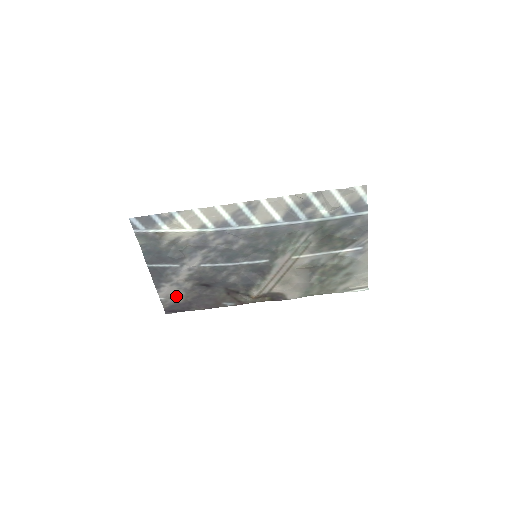
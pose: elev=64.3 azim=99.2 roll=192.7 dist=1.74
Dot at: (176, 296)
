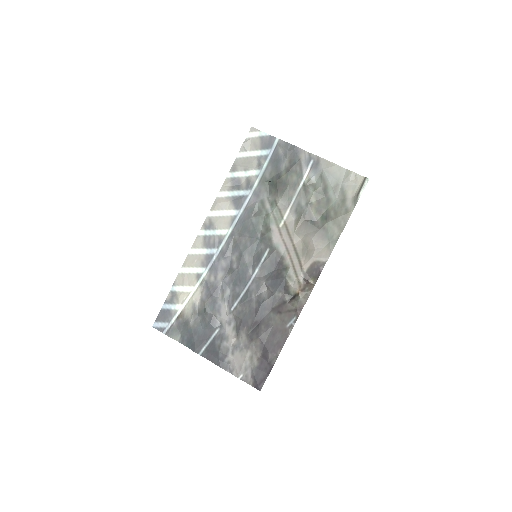
Dot at: (248, 362)
